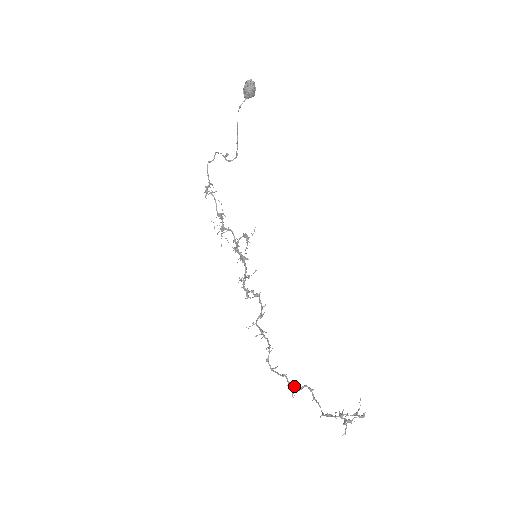
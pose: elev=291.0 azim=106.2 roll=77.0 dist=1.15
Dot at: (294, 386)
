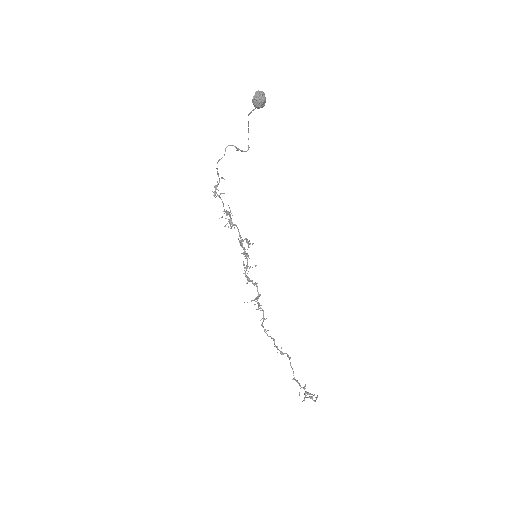
Dot at: occluded
